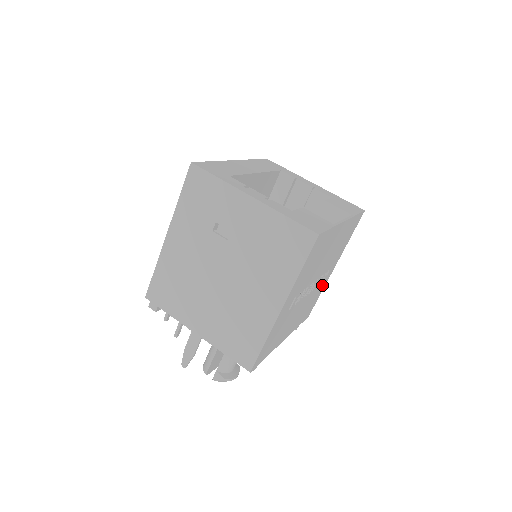
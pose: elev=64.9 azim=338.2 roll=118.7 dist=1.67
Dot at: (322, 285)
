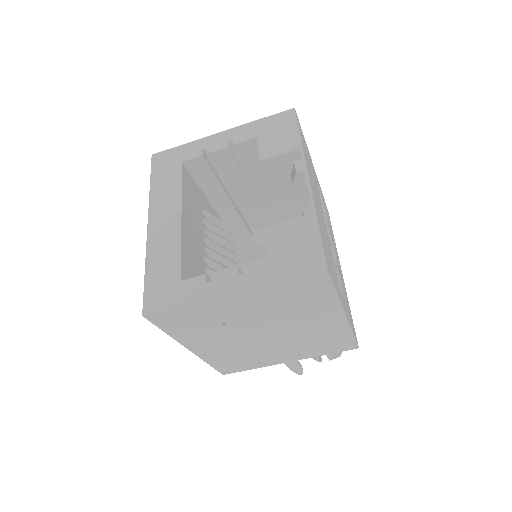
Dot at: occluded
